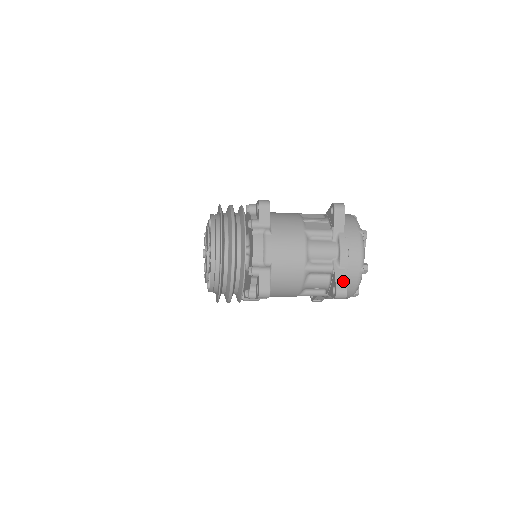
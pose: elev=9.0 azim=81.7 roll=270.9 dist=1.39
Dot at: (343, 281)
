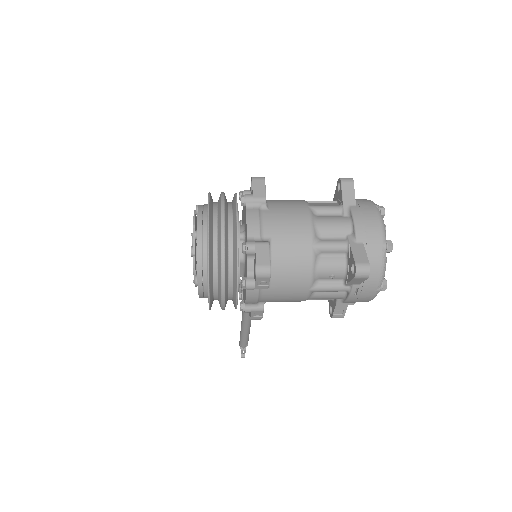
Dot at: (362, 255)
